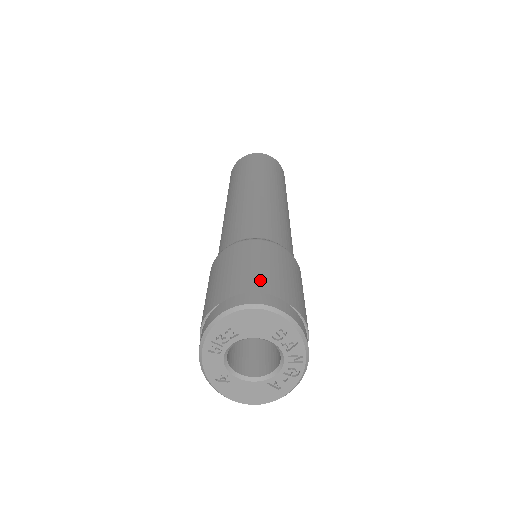
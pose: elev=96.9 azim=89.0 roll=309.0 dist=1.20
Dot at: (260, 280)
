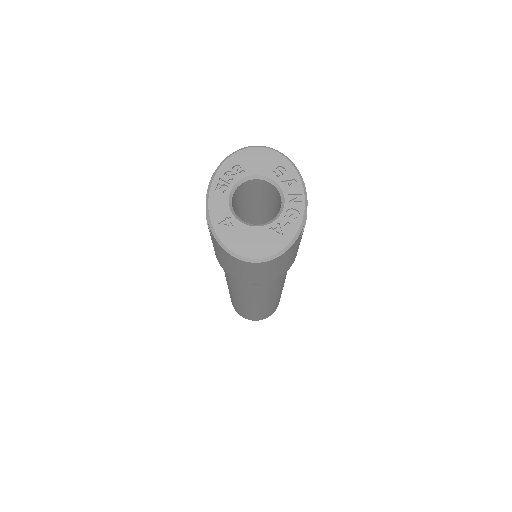
Dot at: occluded
